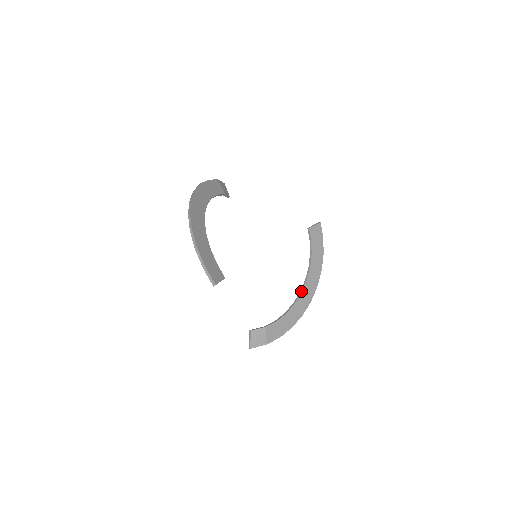
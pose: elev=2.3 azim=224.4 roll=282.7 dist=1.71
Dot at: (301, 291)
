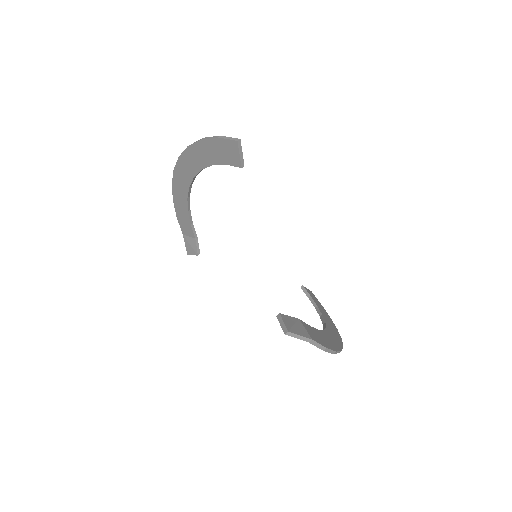
Dot at: (324, 327)
